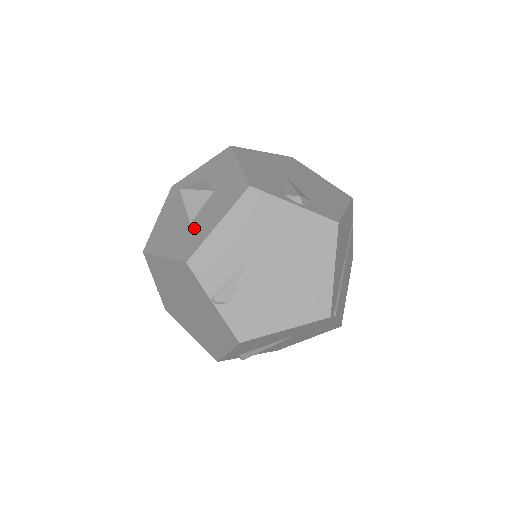
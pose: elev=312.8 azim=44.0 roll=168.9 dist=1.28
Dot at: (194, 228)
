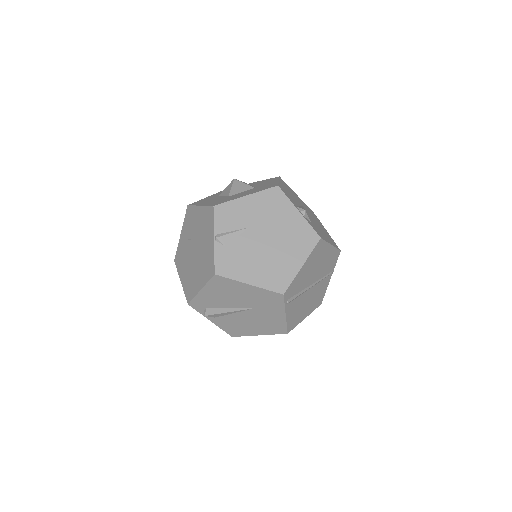
Dot at: (230, 197)
